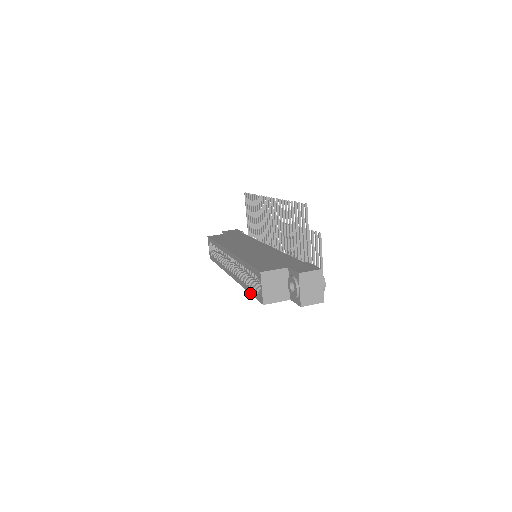
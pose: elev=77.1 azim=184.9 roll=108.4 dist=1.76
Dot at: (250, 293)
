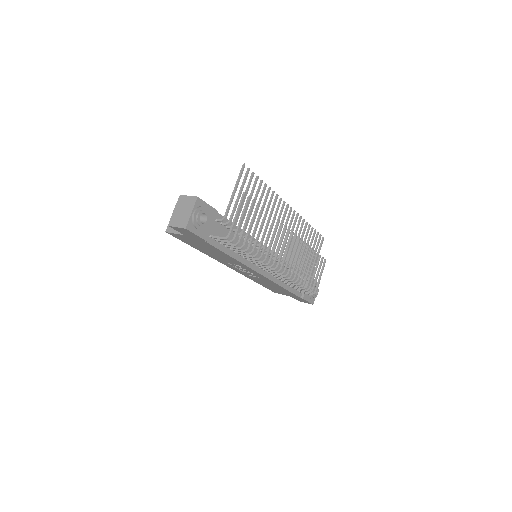
Dot at: (190, 245)
